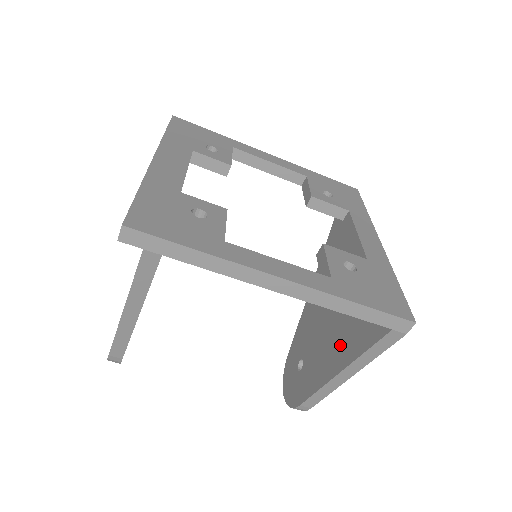
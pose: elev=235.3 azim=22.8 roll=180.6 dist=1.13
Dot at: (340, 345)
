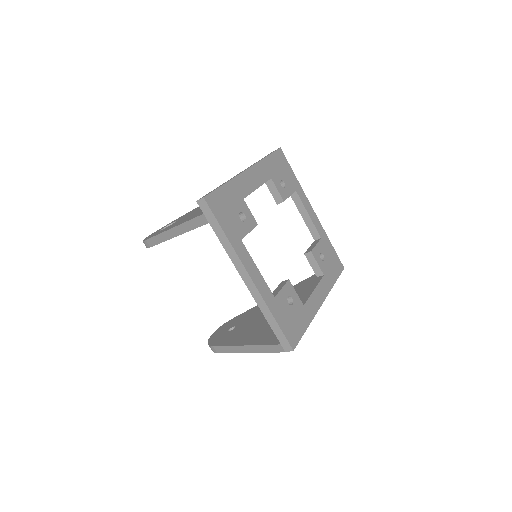
Dot at: (256, 334)
